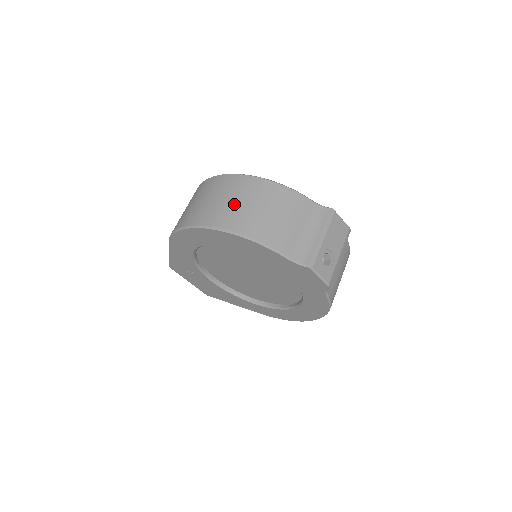
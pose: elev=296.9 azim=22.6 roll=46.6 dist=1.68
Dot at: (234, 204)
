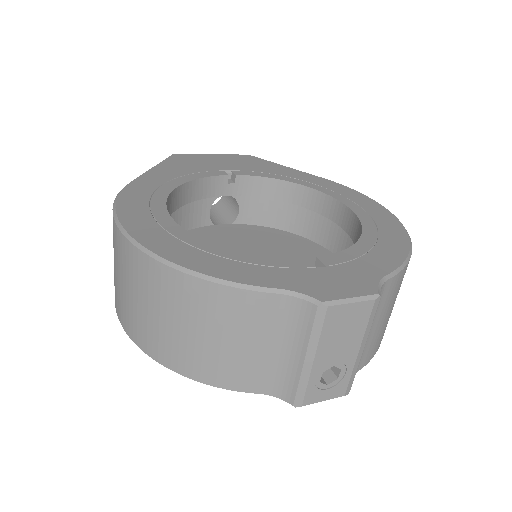
Dot at: (148, 315)
